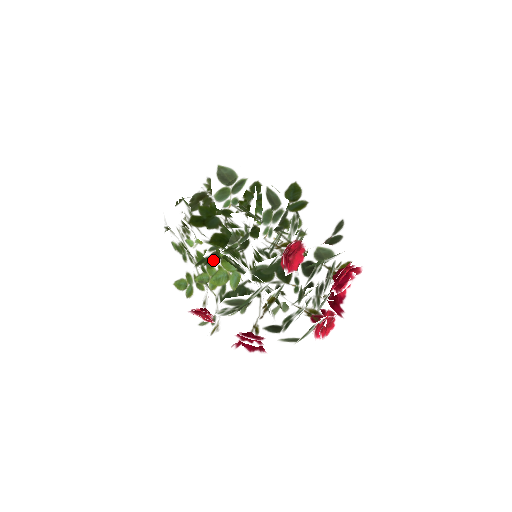
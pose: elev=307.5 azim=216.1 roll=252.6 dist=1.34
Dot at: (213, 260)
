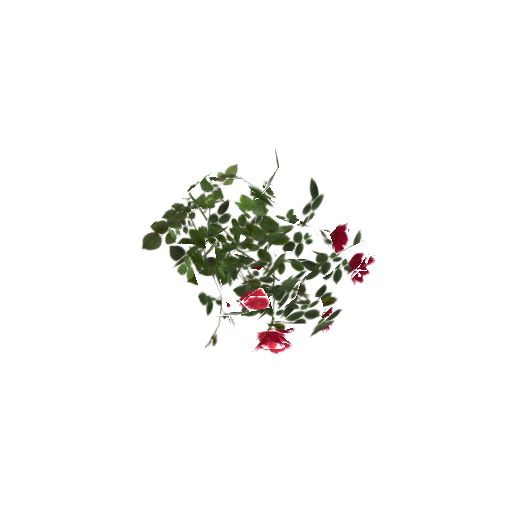
Dot at: (284, 233)
